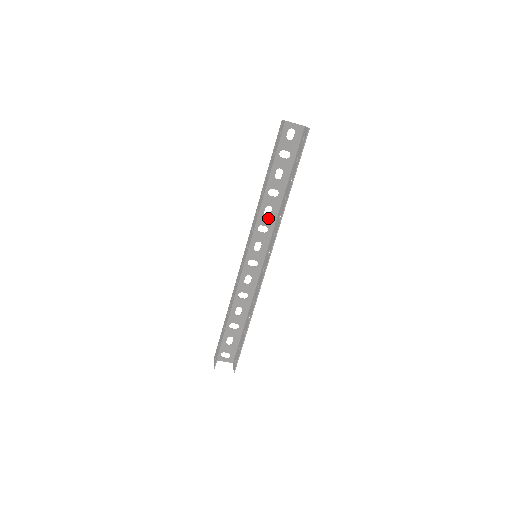
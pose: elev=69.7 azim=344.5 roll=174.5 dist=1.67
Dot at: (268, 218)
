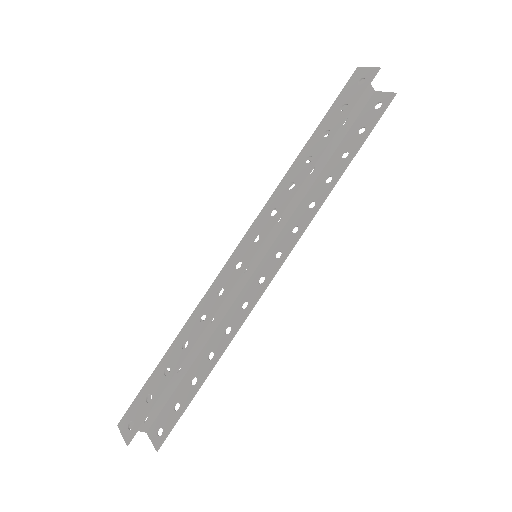
Dot at: occluded
